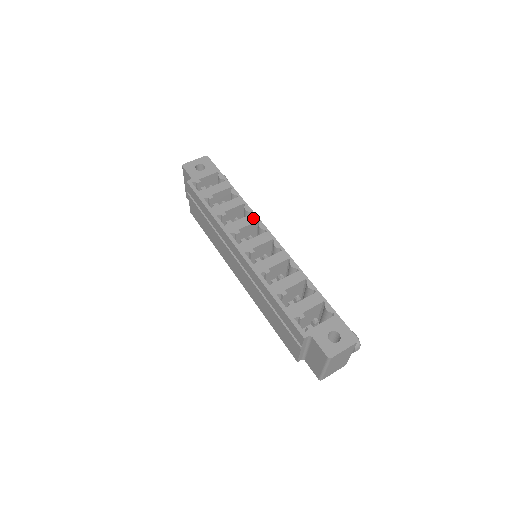
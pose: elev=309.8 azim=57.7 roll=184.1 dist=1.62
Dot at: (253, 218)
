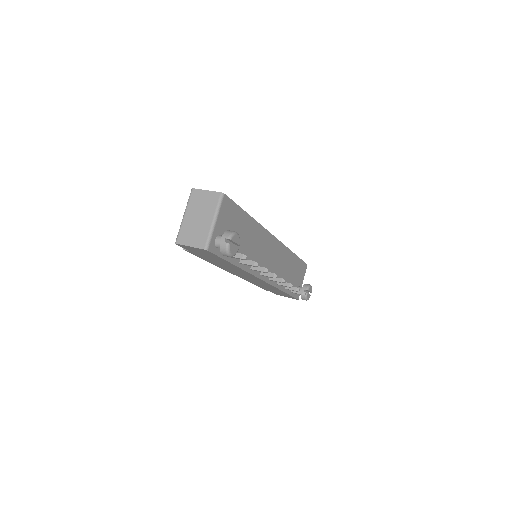
Dot at: occluded
